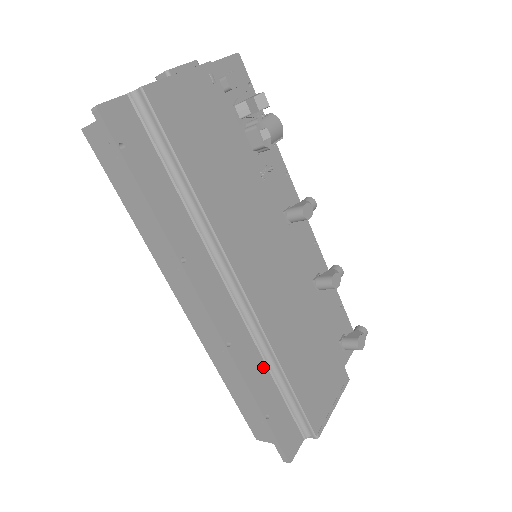
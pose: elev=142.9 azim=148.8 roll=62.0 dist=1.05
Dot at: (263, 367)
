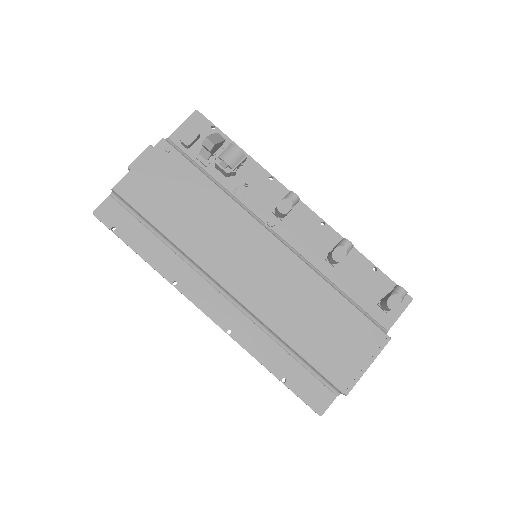
Dot at: (271, 343)
